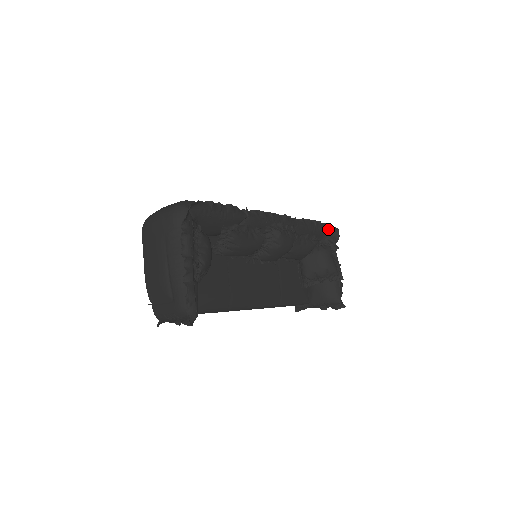
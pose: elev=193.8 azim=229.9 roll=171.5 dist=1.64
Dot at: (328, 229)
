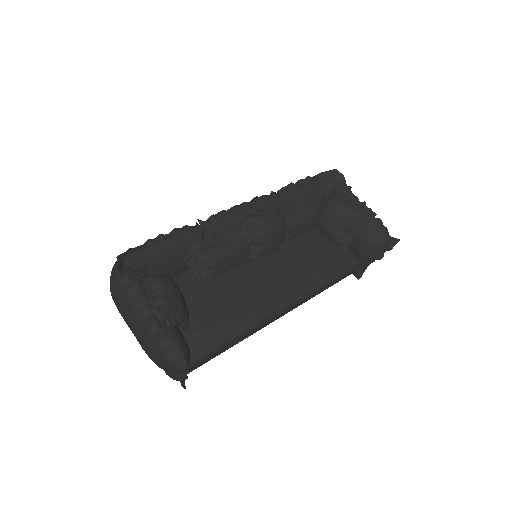
Dot at: (324, 177)
